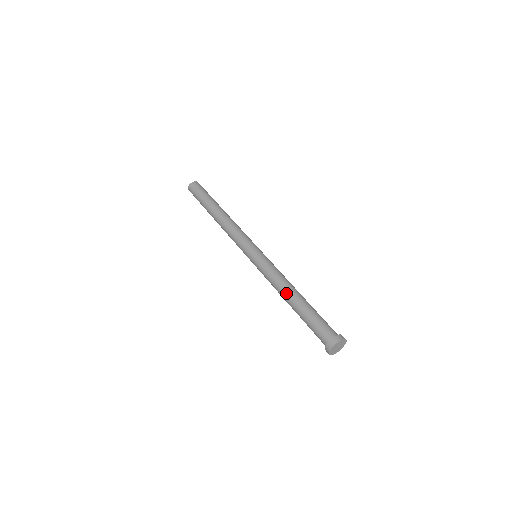
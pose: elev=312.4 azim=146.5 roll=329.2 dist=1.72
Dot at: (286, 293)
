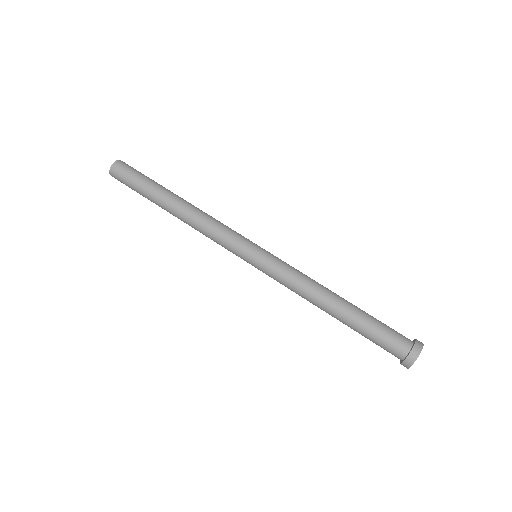
Dot at: (322, 305)
